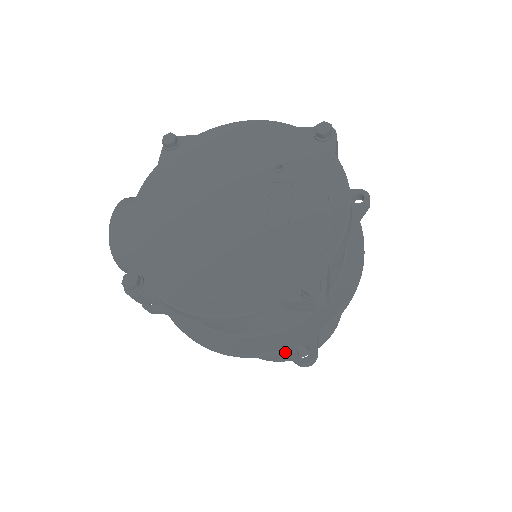
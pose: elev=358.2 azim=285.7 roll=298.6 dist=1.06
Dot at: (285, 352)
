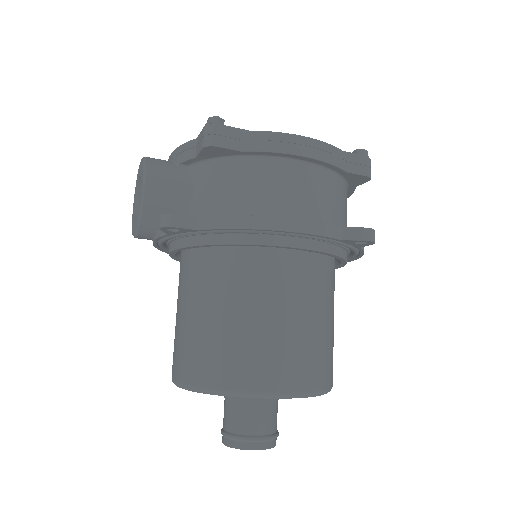
Dot at: (347, 227)
